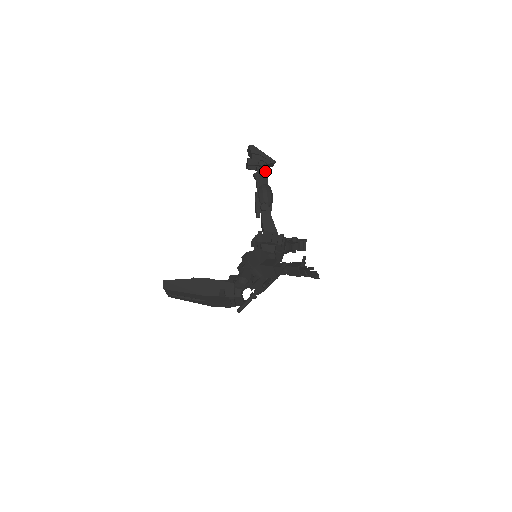
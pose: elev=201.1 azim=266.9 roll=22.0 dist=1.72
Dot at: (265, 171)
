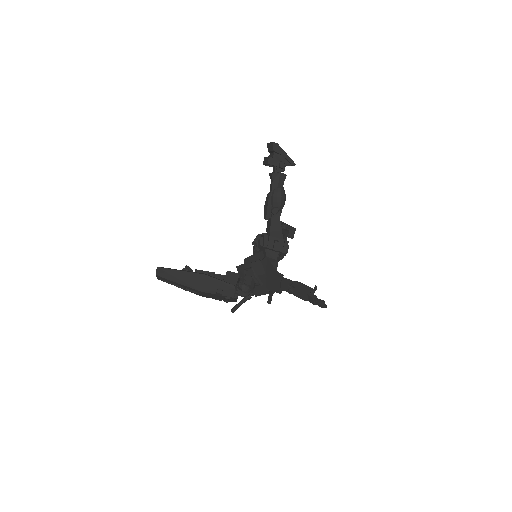
Dot at: (283, 173)
